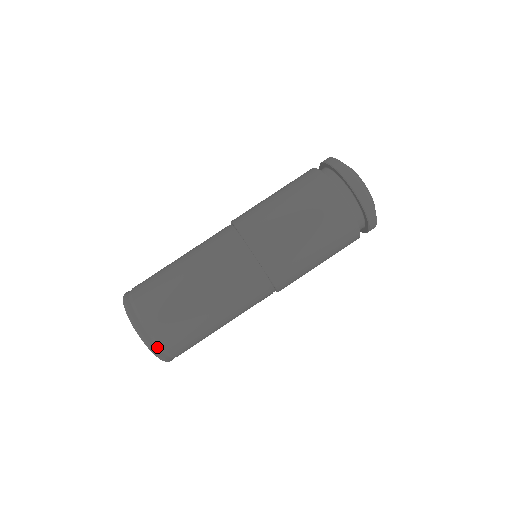
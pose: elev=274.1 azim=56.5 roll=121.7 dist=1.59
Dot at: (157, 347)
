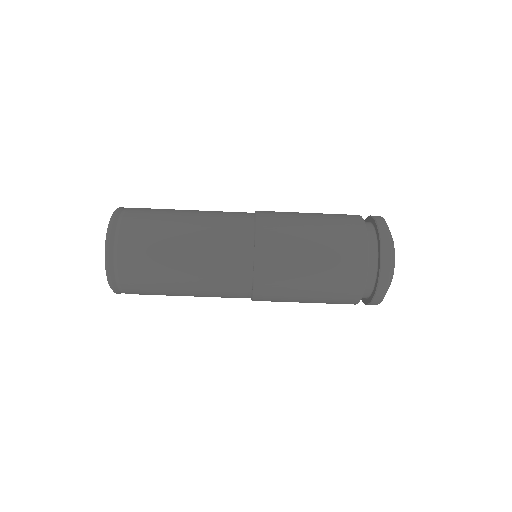
Dot at: (117, 288)
